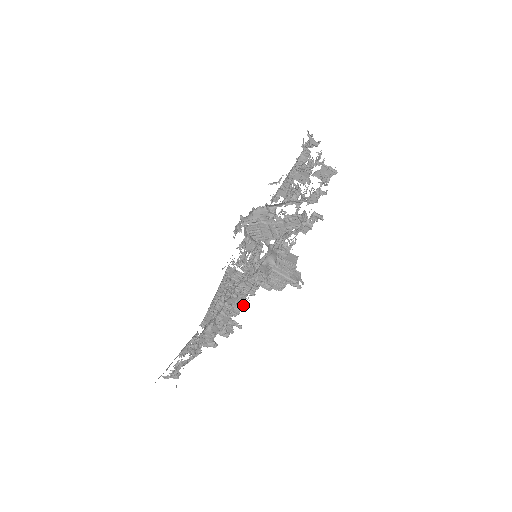
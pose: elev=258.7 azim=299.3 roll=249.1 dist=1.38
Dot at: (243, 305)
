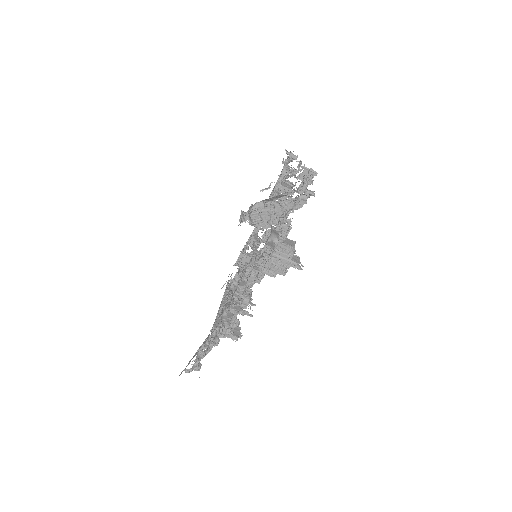
Dot at: (251, 296)
